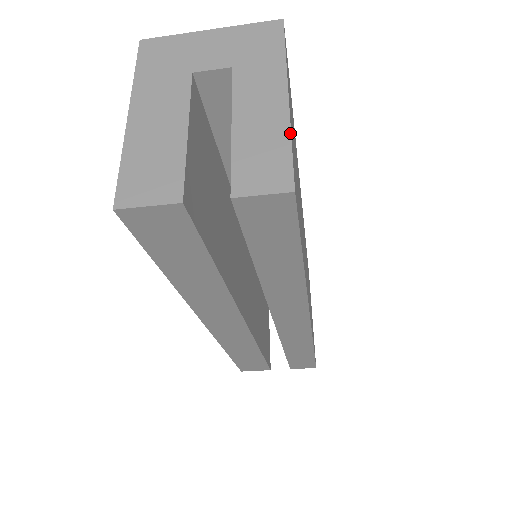
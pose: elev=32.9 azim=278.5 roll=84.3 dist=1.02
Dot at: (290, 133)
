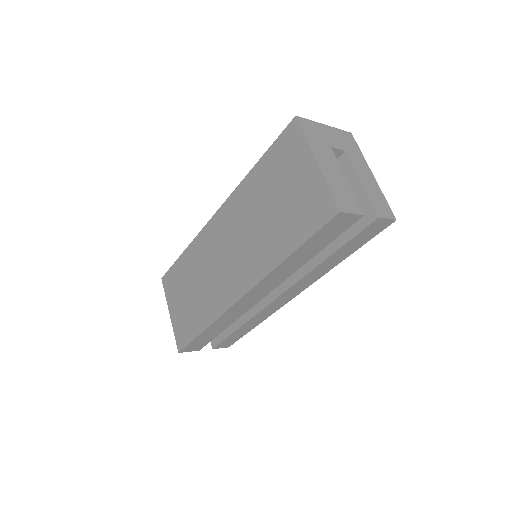
Dot at: occluded
